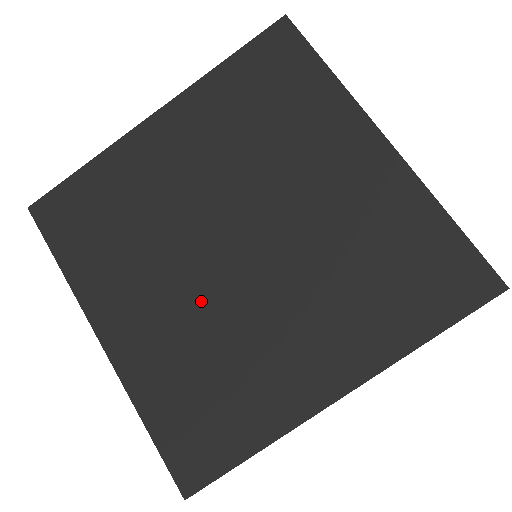
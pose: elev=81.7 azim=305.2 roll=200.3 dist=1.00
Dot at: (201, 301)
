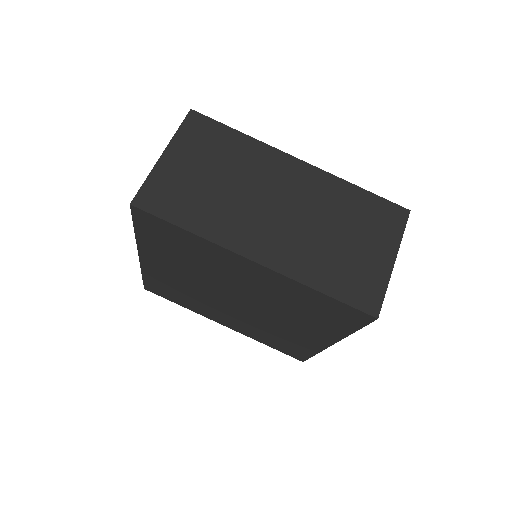
Dot at: (244, 317)
